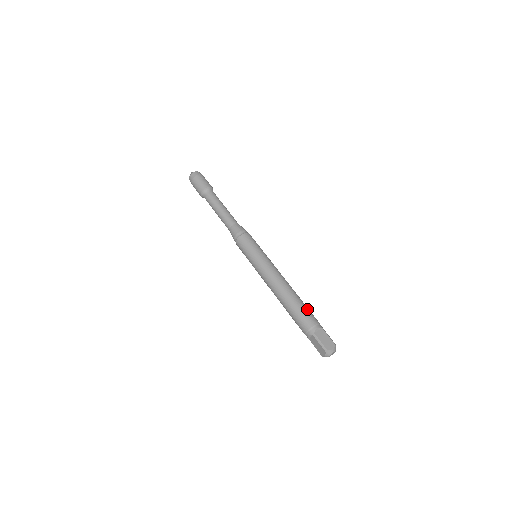
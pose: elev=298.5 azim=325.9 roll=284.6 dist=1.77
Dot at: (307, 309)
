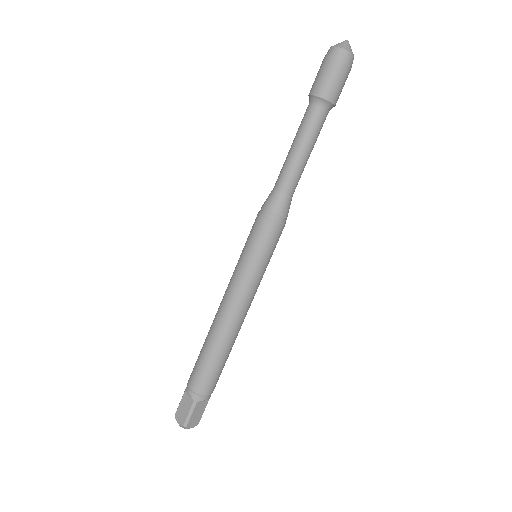
Dot at: (204, 369)
